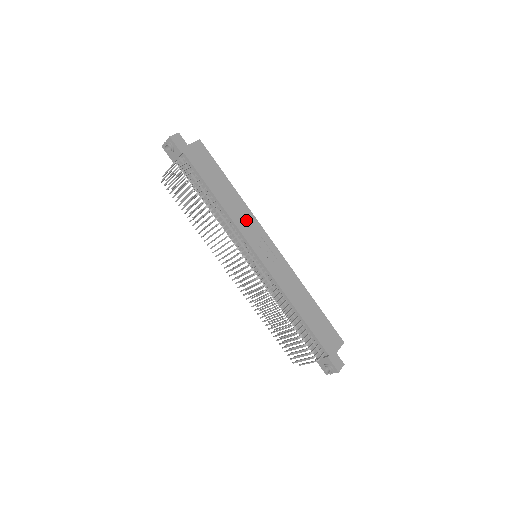
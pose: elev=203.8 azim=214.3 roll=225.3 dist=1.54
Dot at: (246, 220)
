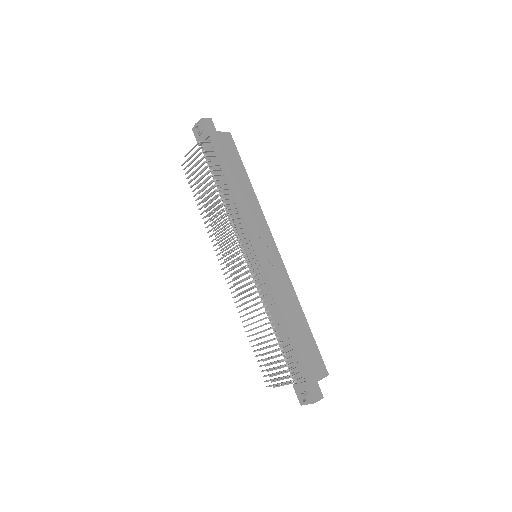
Dot at: (255, 216)
